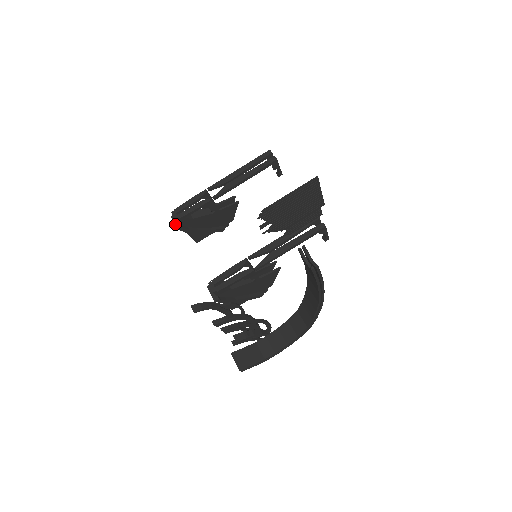
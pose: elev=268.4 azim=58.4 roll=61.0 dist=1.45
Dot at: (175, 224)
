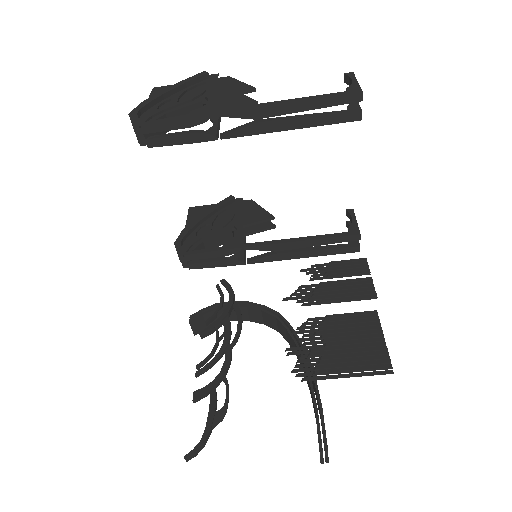
Dot at: occluded
